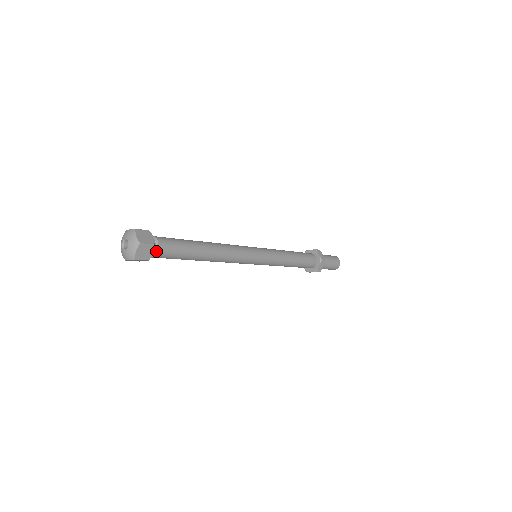
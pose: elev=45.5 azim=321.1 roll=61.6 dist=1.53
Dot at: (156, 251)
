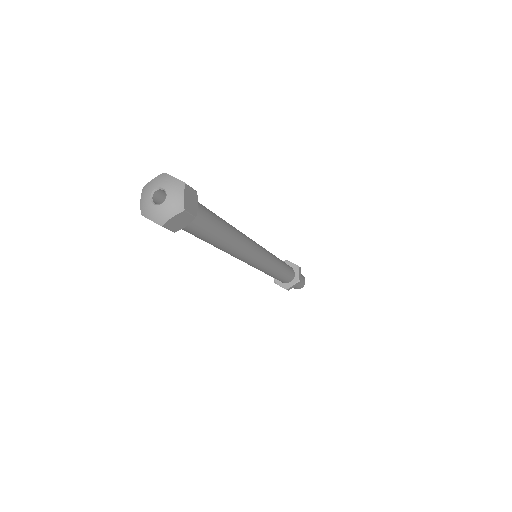
Dot at: occluded
